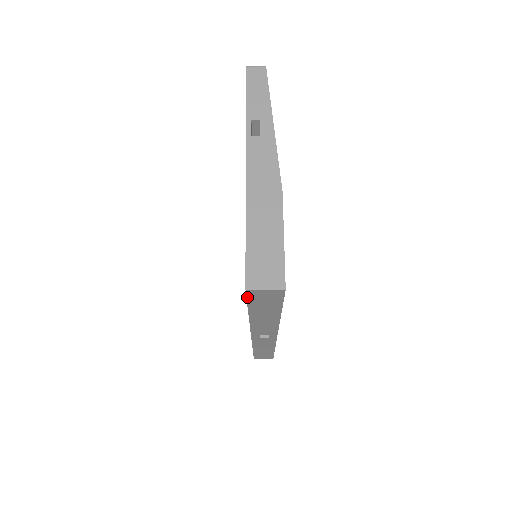
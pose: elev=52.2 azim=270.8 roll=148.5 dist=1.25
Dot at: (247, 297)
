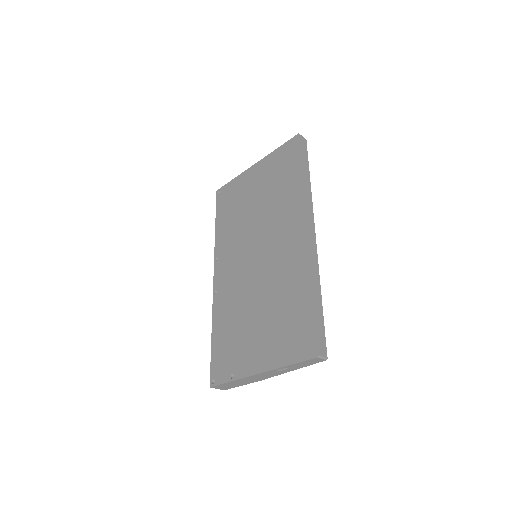
Dot at: (210, 374)
